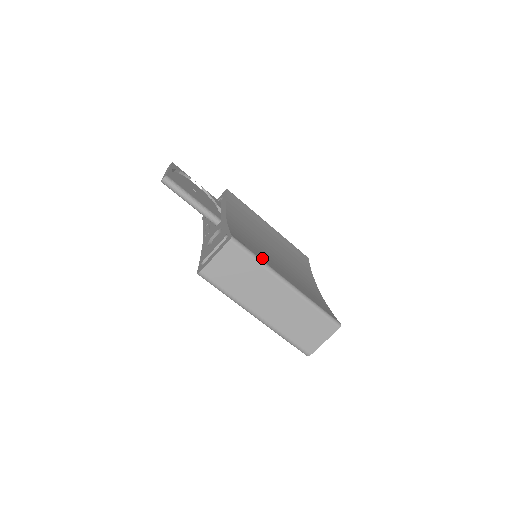
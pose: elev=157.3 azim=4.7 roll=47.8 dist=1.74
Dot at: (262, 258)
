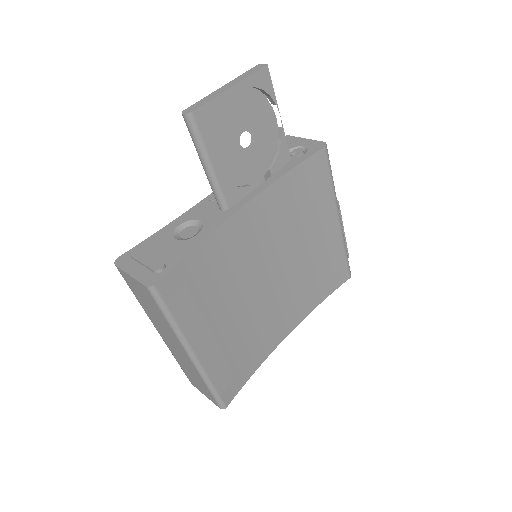
Dot at: (187, 316)
